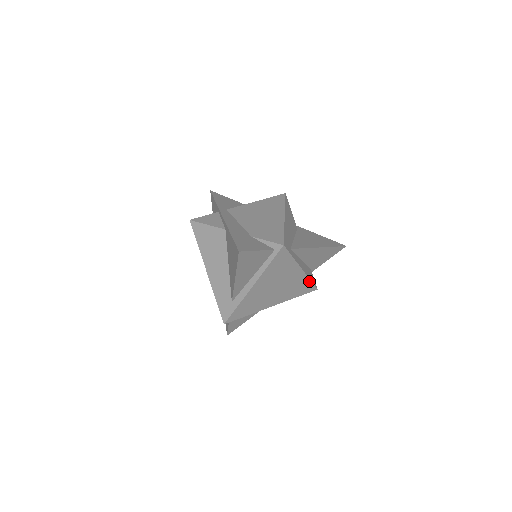
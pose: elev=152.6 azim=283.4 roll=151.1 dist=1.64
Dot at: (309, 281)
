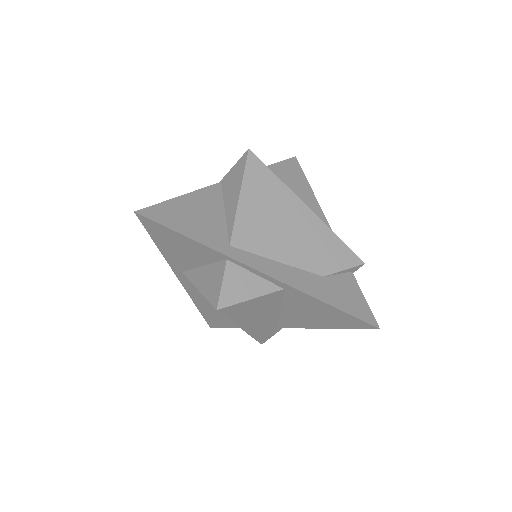
Dot at: occluded
